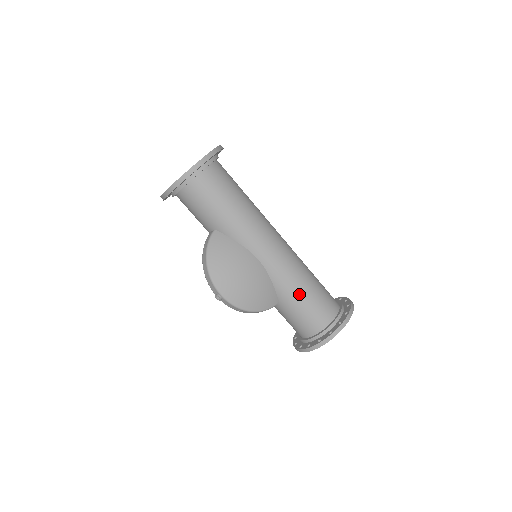
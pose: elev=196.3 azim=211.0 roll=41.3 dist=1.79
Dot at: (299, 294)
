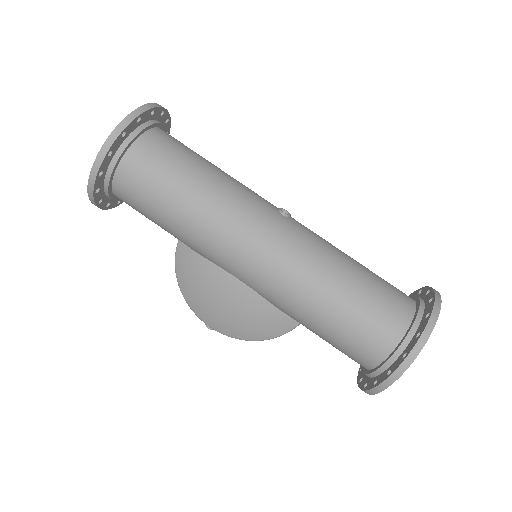
Dot at: (314, 323)
